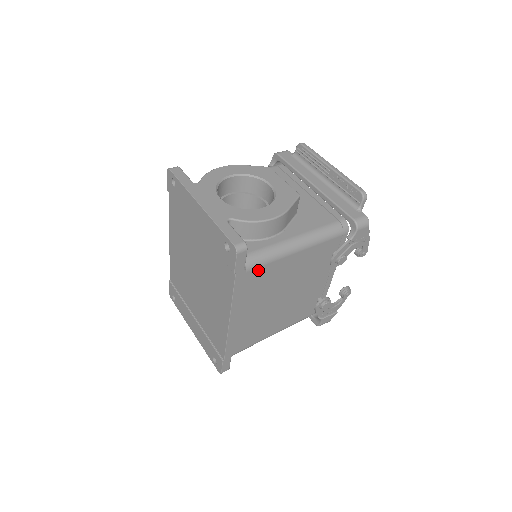
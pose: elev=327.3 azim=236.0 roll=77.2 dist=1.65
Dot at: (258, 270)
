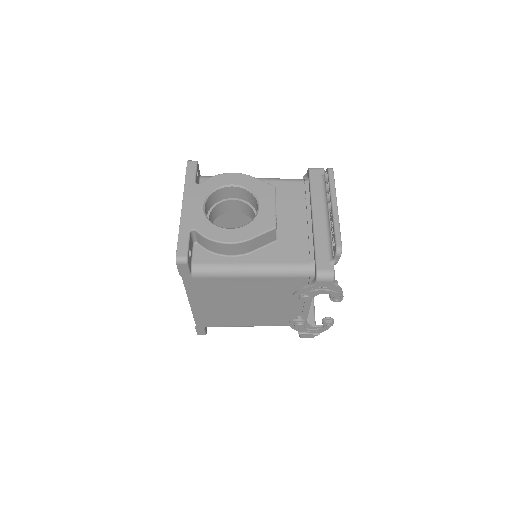
Dot at: (207, 279)
